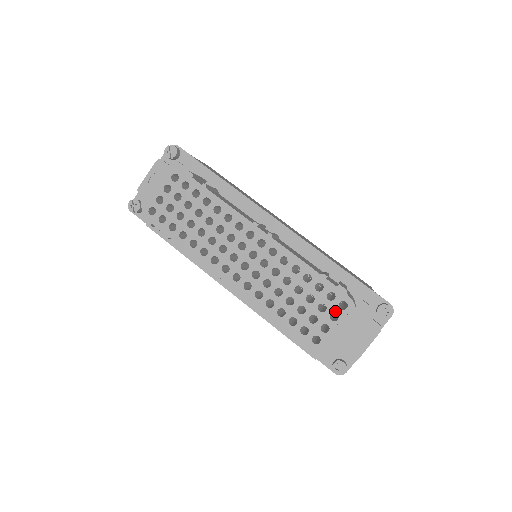
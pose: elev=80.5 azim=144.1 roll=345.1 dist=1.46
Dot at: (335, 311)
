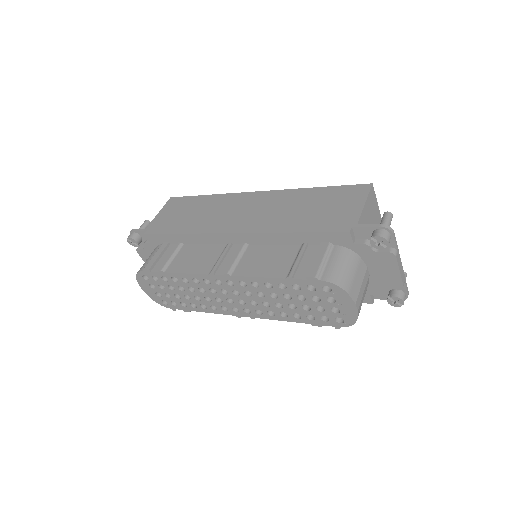
Dot at: (327, 296)
